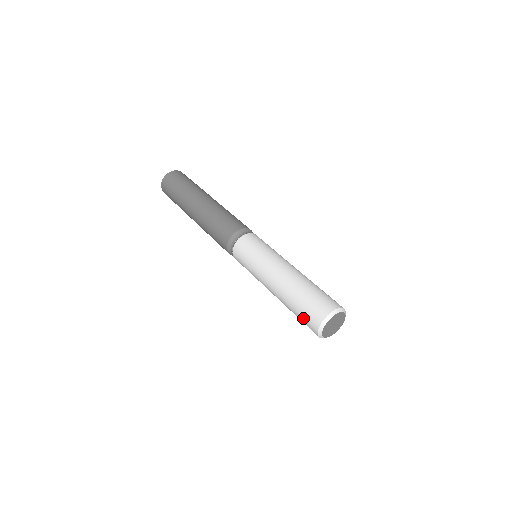
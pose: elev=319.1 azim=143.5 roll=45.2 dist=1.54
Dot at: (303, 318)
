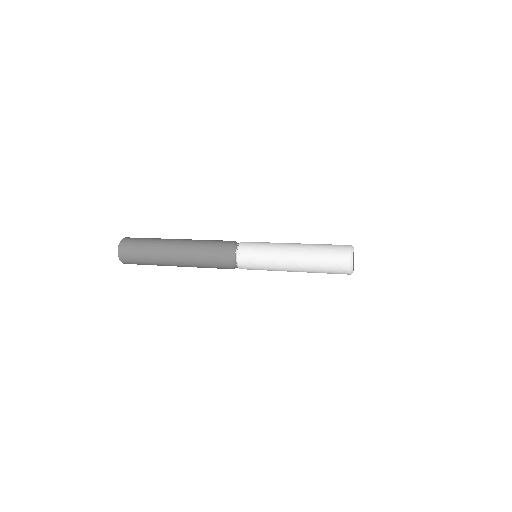
Dot at: (334, 248)
